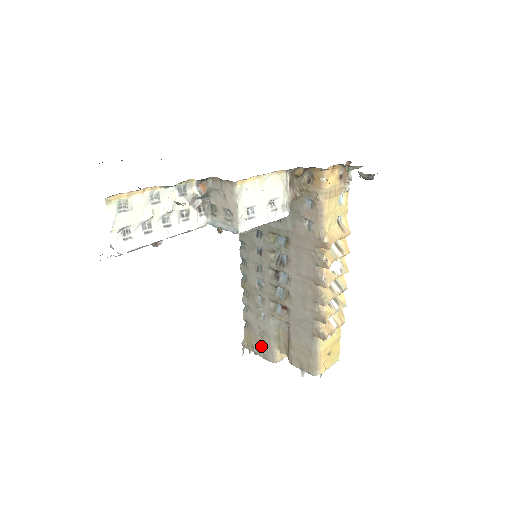
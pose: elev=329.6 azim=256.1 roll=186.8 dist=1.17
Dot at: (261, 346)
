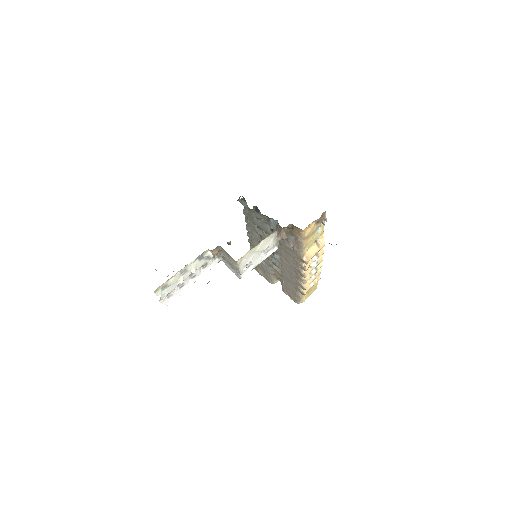
Dot at: (264, 273)
